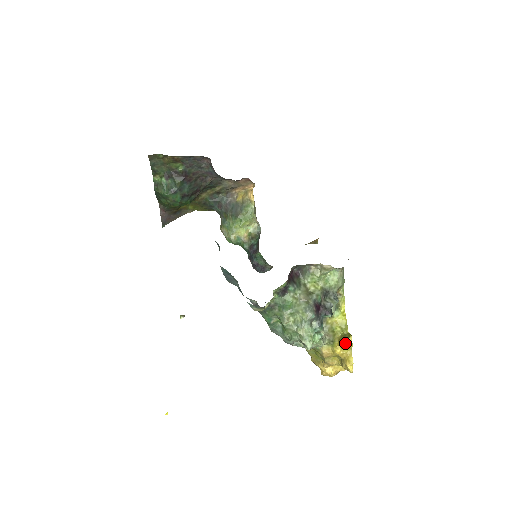
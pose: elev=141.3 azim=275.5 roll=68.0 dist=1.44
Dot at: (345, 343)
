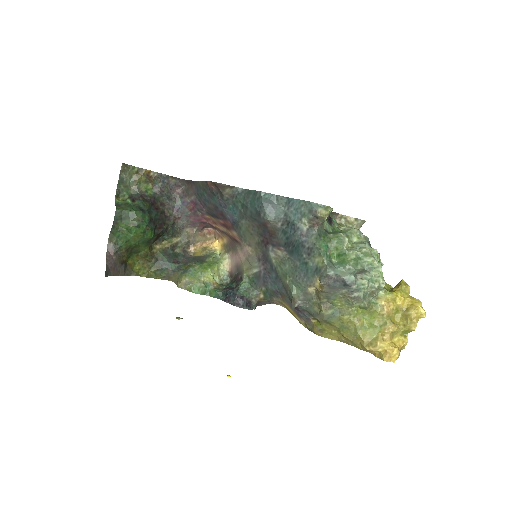
Dot at: (402, 284)
